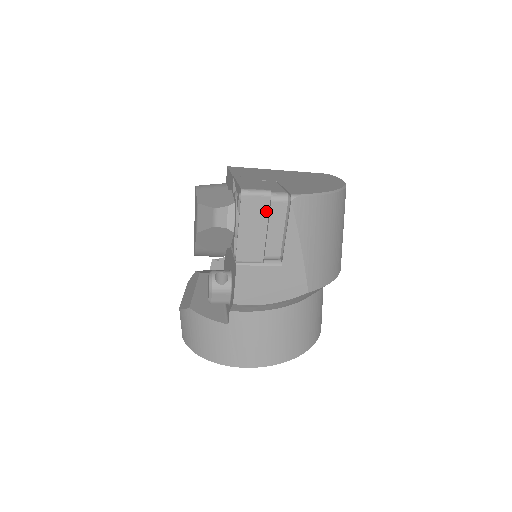
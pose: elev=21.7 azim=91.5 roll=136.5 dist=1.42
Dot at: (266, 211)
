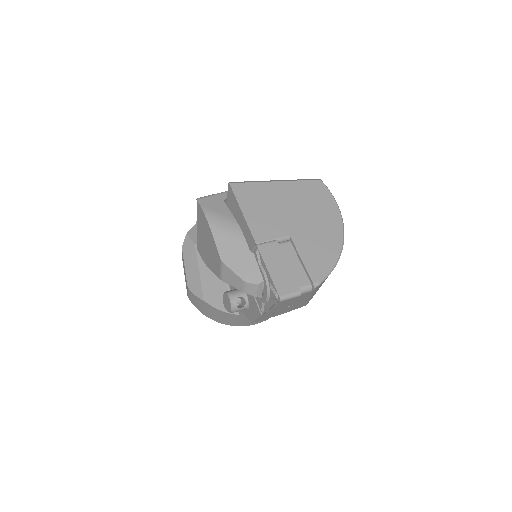
Dot at: (294, 300)
